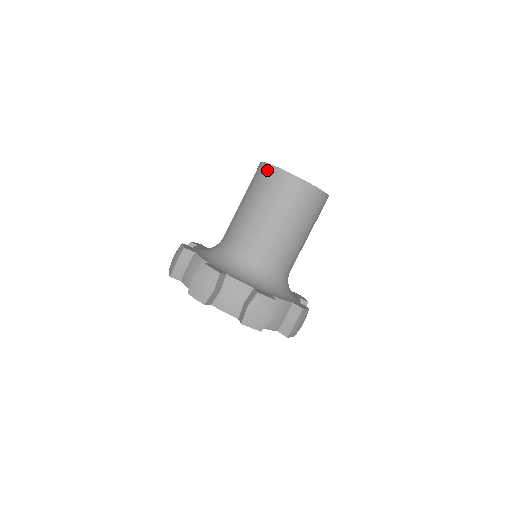
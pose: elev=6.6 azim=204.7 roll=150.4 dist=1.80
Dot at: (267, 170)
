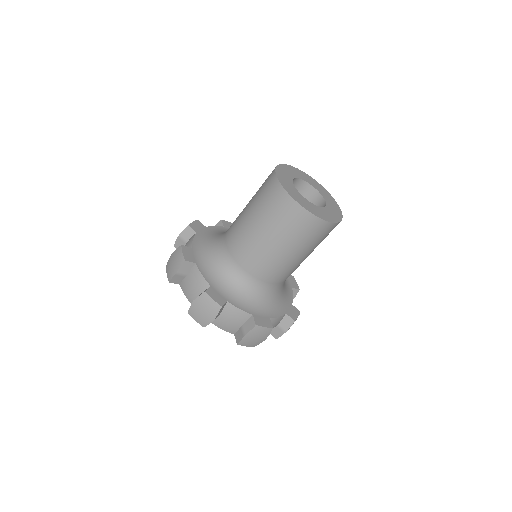
Dot at: (271, 176)
